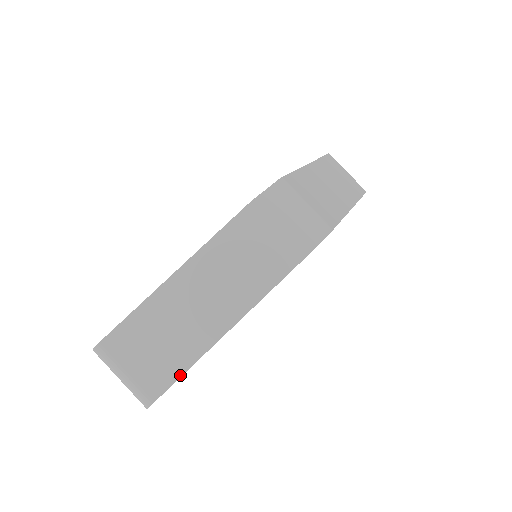
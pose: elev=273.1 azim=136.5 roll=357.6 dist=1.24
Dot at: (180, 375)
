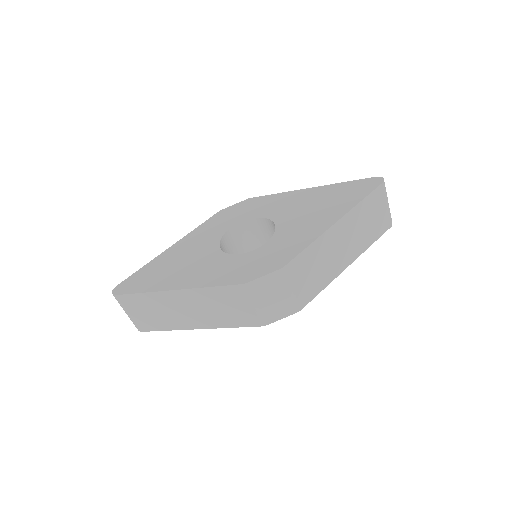
Dot at: (161, 330)
